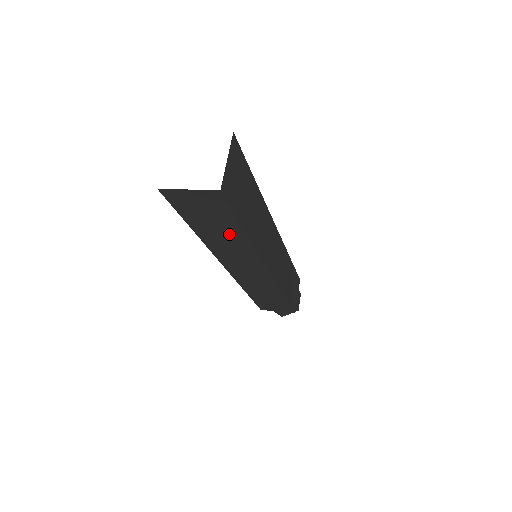
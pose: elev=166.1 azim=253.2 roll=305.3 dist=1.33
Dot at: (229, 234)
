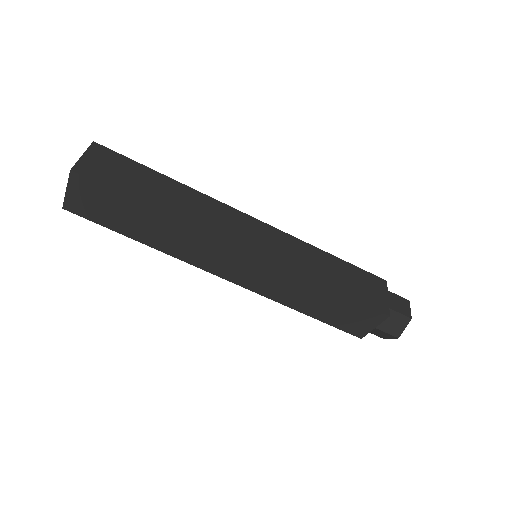
Dot at: (147, 220)
